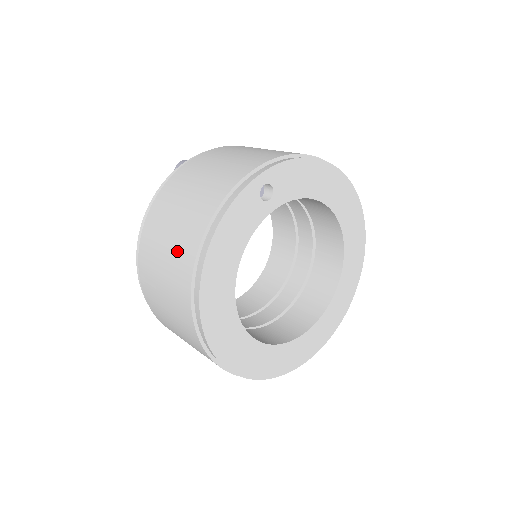
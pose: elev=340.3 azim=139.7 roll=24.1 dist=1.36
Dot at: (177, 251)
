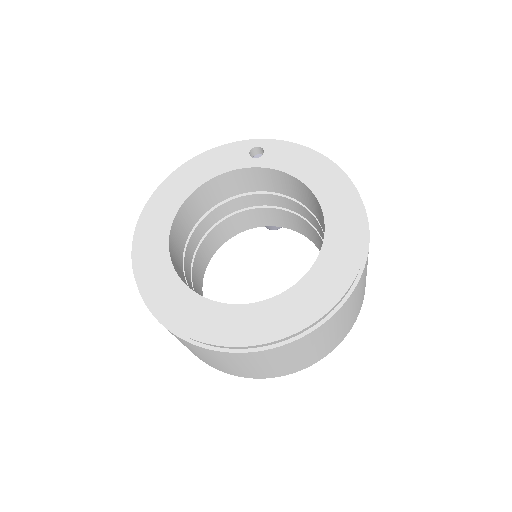
Dot at: occluded
